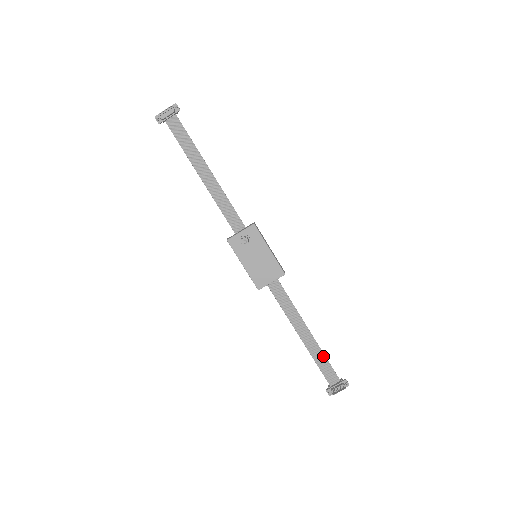
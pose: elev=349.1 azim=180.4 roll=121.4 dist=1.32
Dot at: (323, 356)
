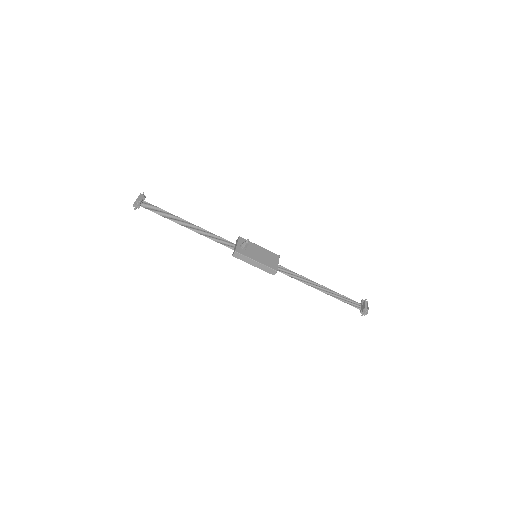
Dot at: (340, 295)
